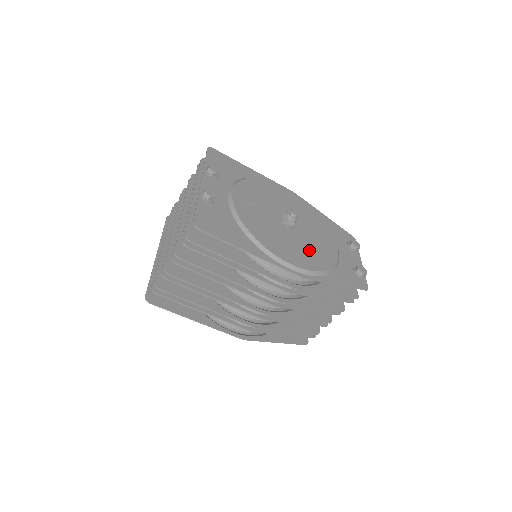
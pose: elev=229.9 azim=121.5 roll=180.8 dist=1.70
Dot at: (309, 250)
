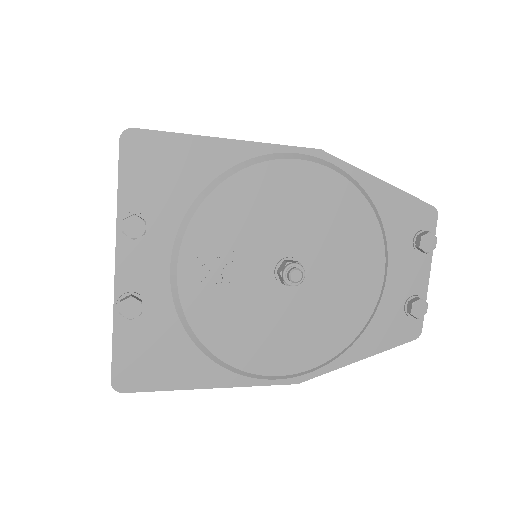
Dot at: (320, 320)
